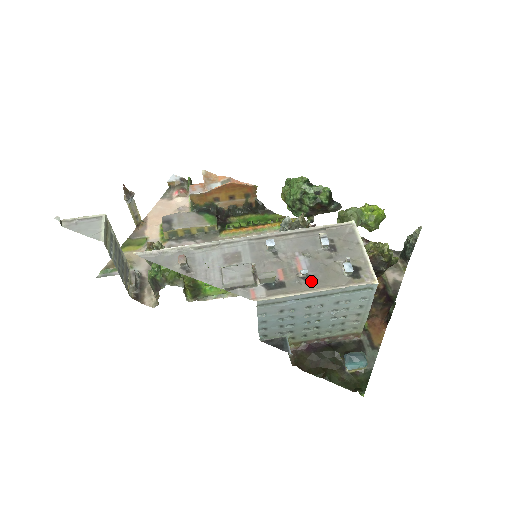
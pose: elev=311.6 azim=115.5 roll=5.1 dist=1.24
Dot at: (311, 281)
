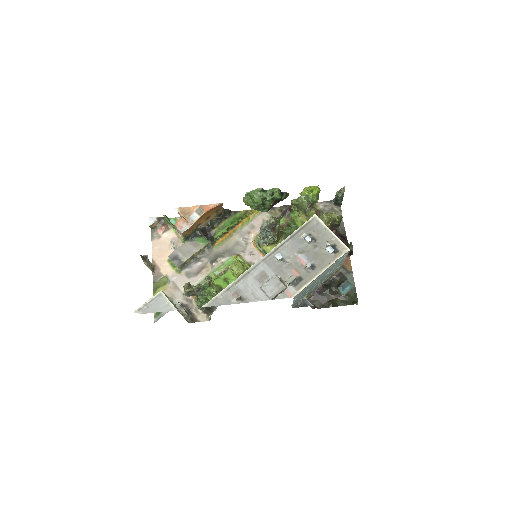
Dot at: (314, 268)
